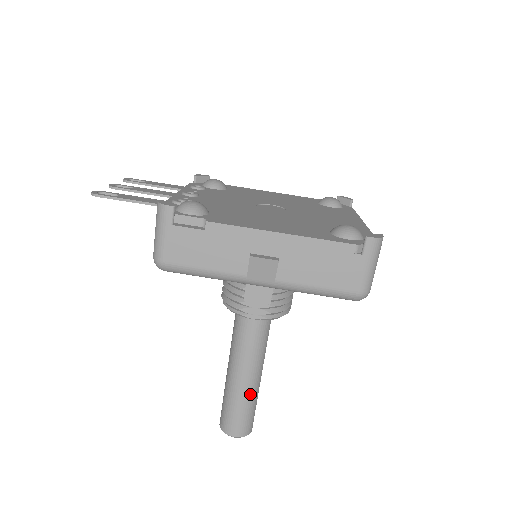
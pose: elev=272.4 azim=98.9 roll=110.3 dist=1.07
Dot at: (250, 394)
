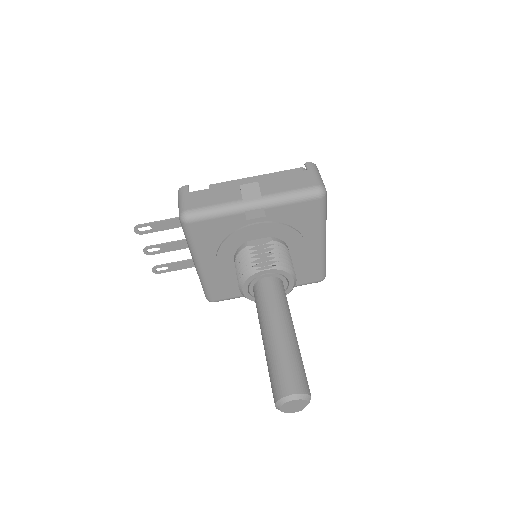
Dot at: (290, 345)
